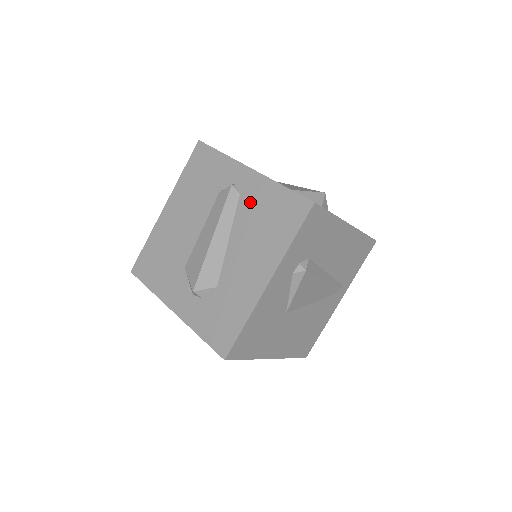
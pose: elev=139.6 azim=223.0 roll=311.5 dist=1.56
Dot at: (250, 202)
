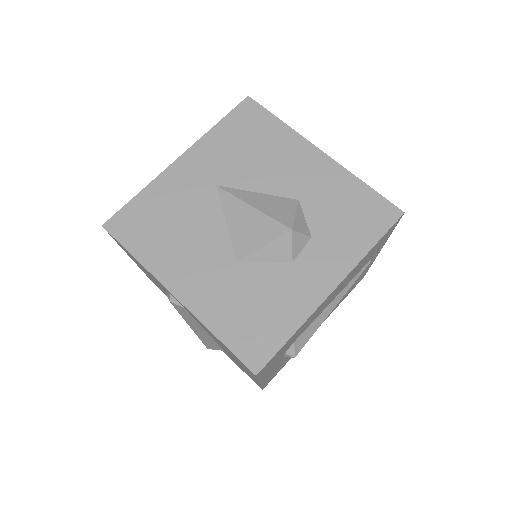
Dot at: occluded
